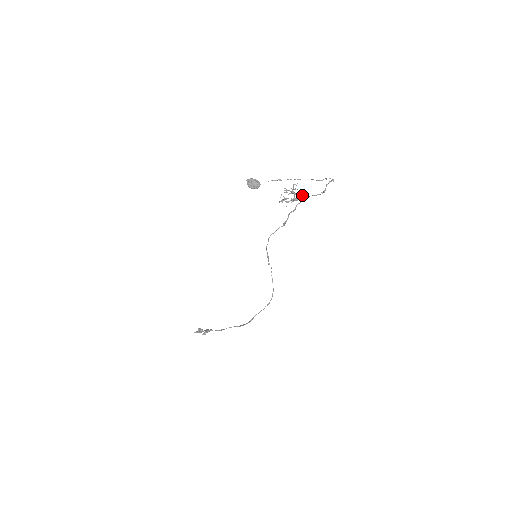
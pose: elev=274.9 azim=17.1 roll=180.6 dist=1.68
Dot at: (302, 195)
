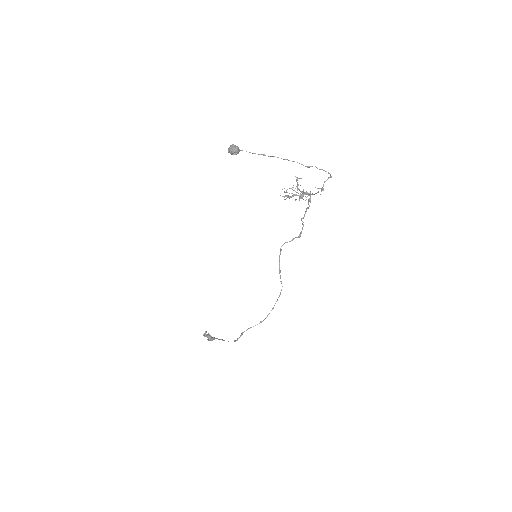
Dot at: (306, 193)
